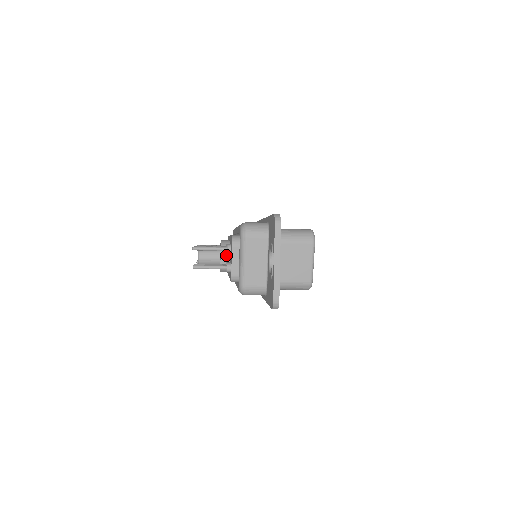
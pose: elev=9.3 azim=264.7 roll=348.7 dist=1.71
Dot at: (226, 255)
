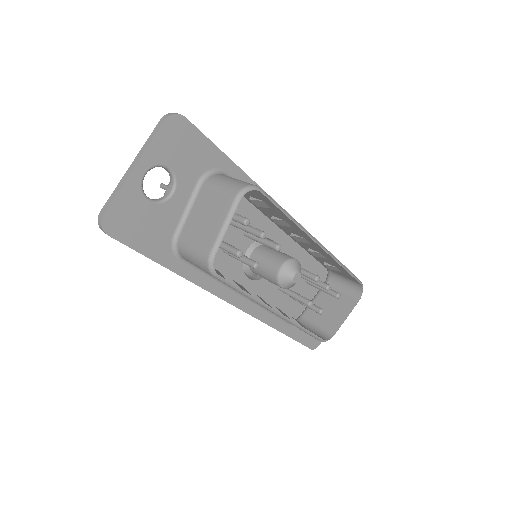
Dot at: occluded
